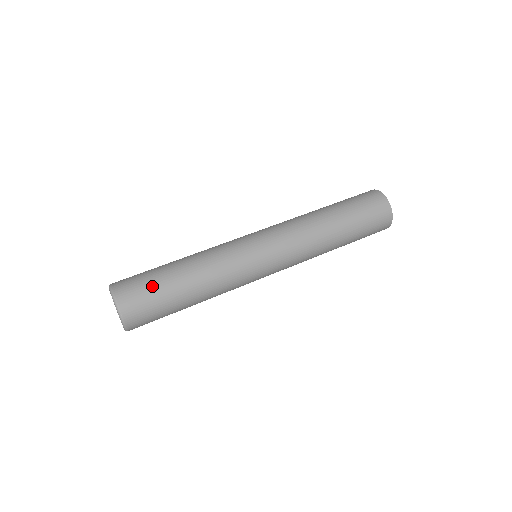
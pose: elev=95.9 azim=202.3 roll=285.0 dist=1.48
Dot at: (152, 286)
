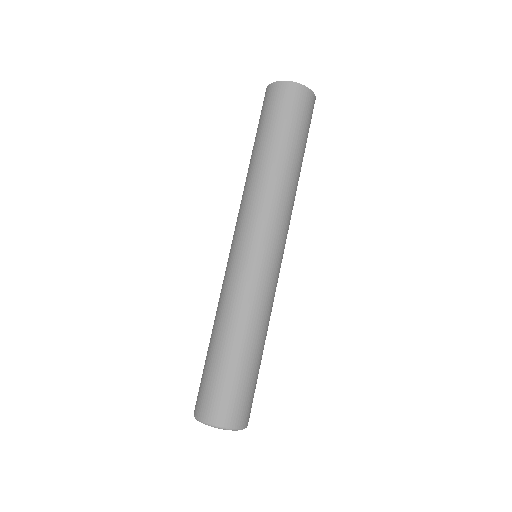
Dot at: (220, 382)
